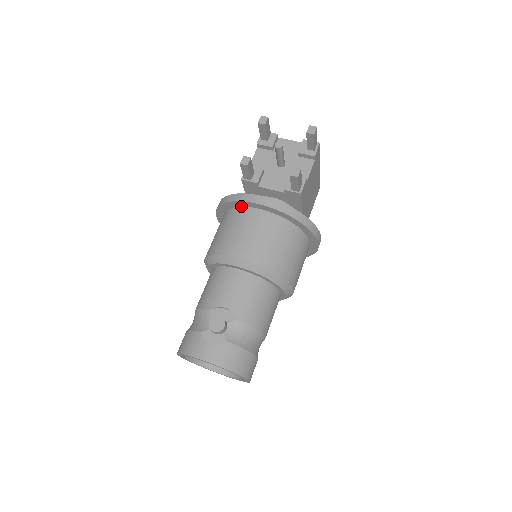
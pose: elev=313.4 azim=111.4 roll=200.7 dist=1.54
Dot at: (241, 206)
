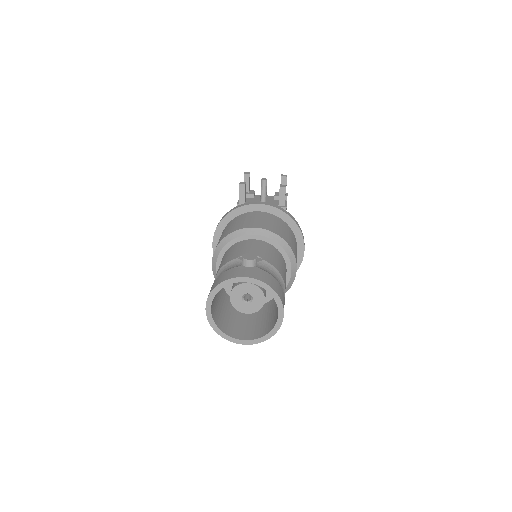
Dot at: (242, 214)
